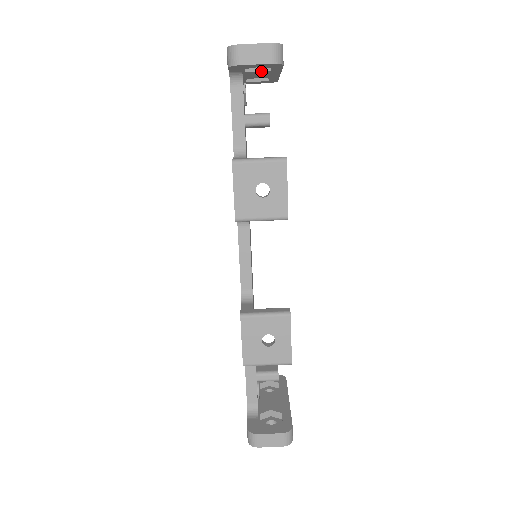
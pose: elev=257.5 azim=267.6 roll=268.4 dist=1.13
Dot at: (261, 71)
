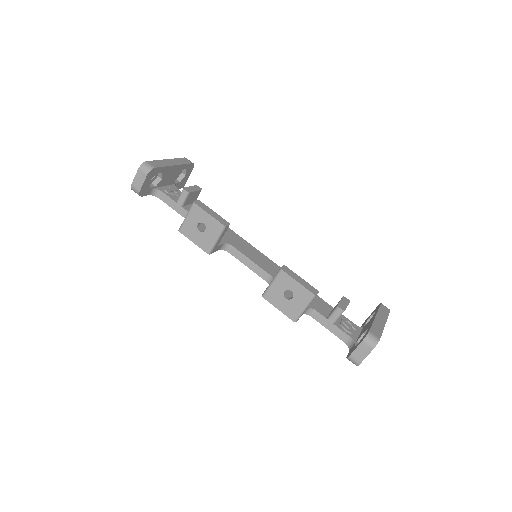
Dot at: (162, 177)
